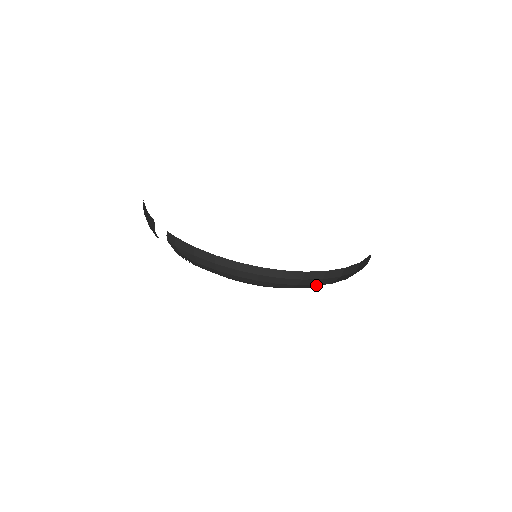
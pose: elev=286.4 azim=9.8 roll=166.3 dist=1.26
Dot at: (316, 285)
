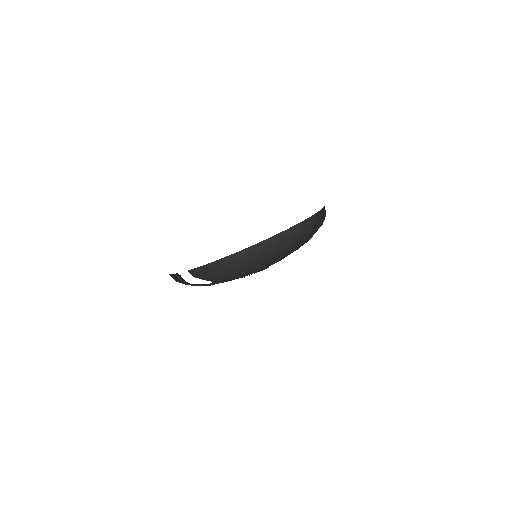
Dot at: (301, 239)
